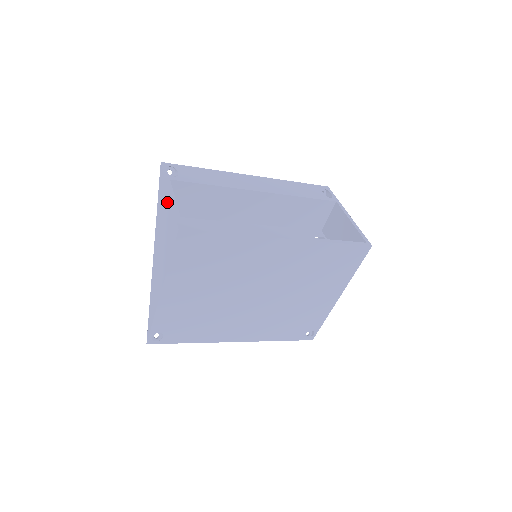
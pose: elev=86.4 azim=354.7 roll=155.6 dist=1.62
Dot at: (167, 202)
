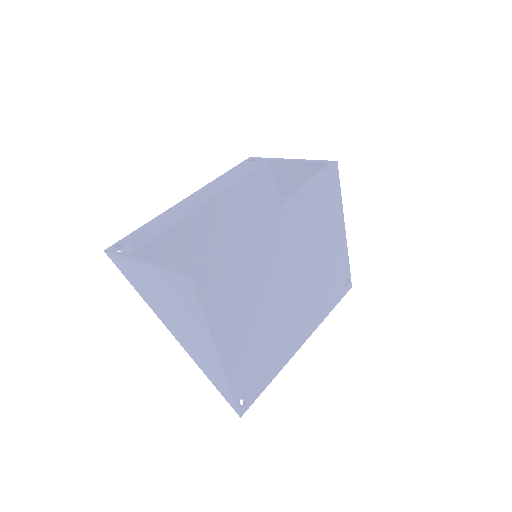
Dot at: (149, 273)
